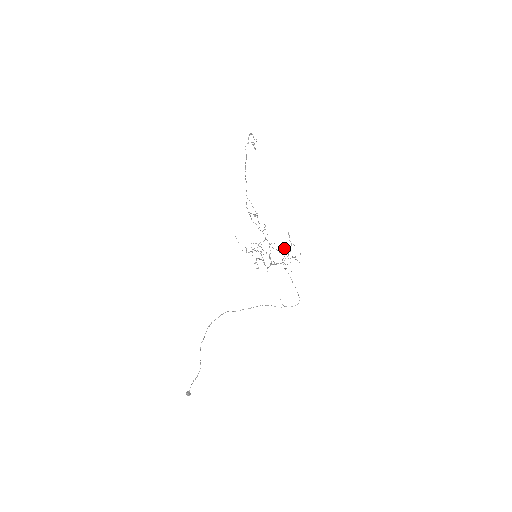
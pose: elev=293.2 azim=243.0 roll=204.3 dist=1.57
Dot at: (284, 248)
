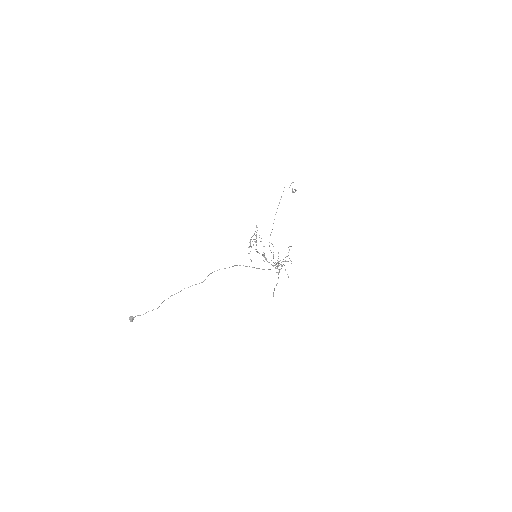
Dot at: (282, 265)
